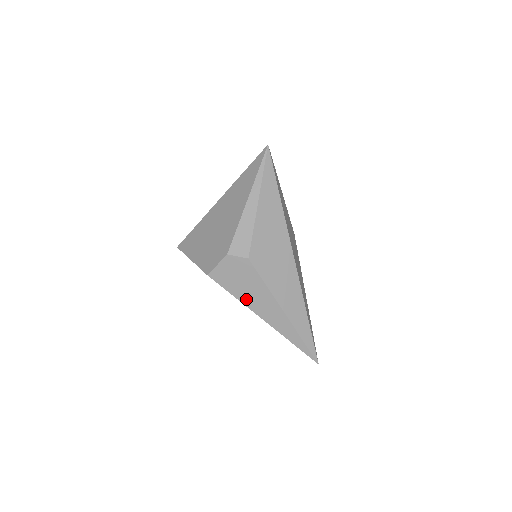
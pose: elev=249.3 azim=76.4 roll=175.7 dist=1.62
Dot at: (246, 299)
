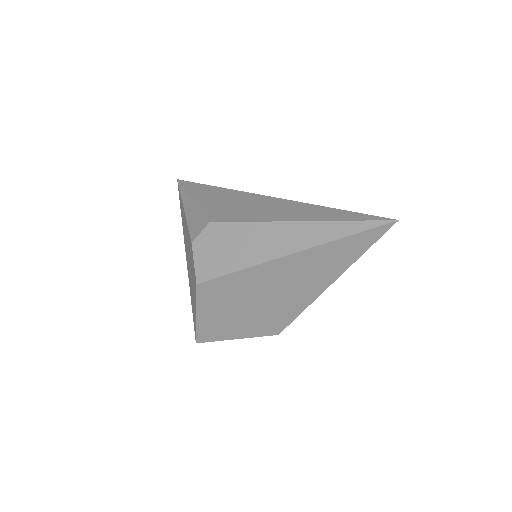
Dot at: (249, 258)
